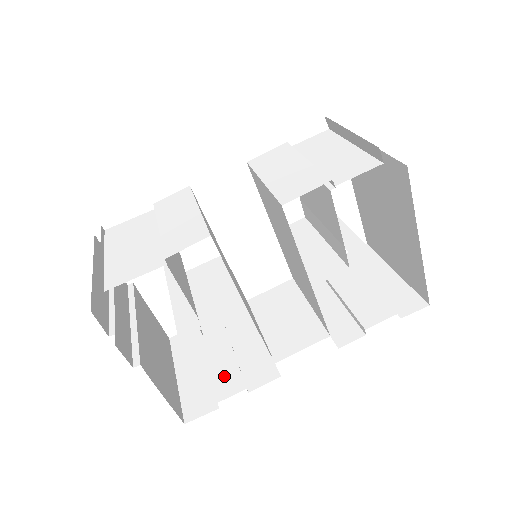
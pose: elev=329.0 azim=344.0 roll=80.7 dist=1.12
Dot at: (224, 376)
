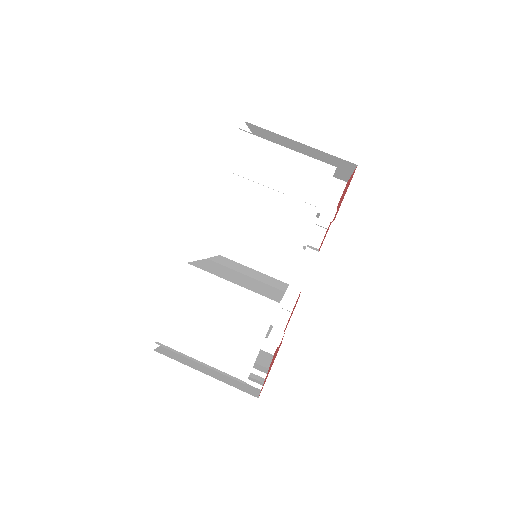
Dot at: occluded
